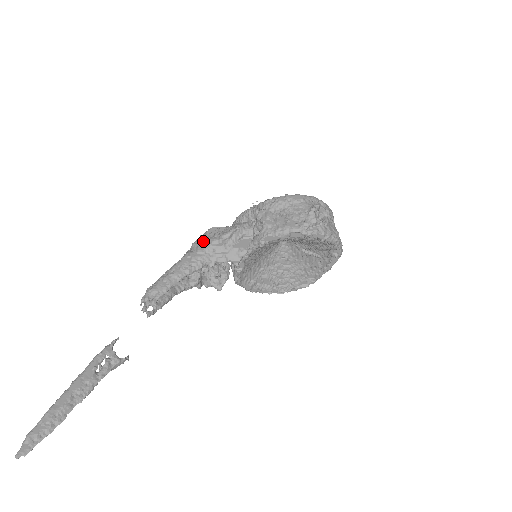
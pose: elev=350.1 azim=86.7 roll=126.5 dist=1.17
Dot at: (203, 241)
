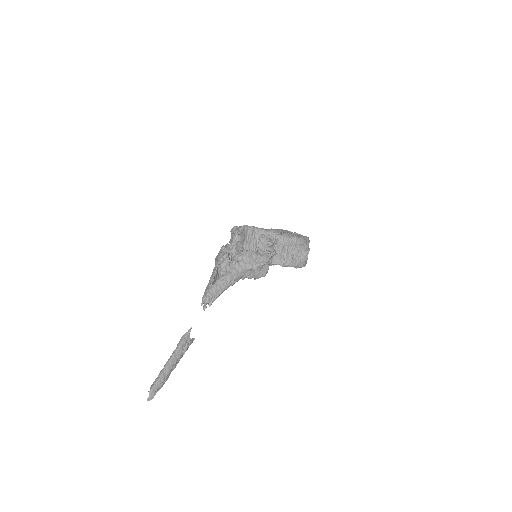
Dot at: (244, 264)
